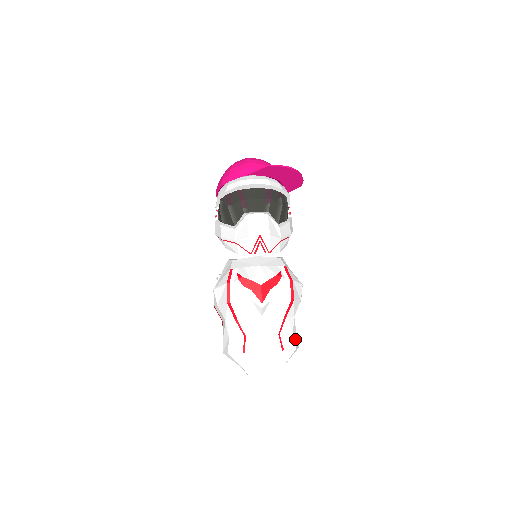
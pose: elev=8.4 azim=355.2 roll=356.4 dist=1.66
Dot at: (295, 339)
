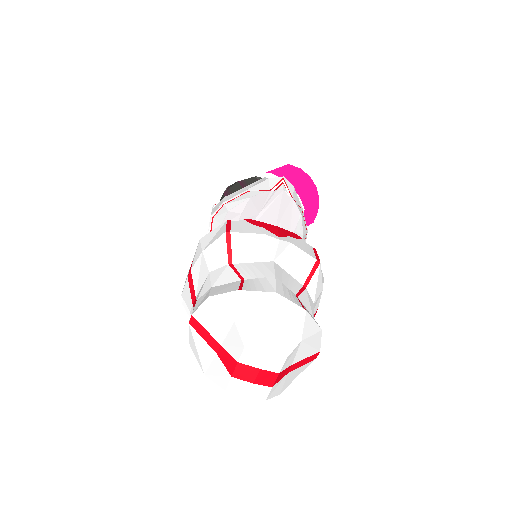
Dot at: occluded
